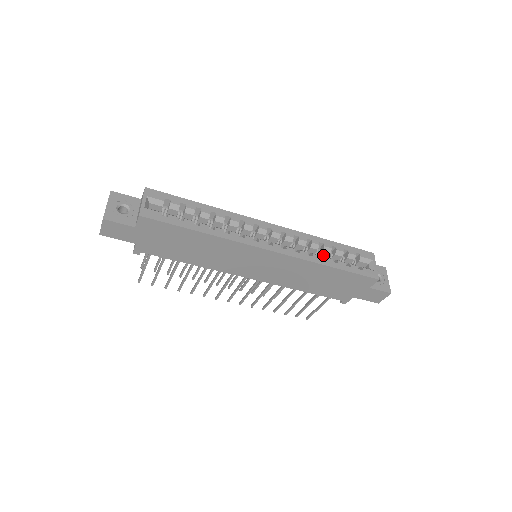
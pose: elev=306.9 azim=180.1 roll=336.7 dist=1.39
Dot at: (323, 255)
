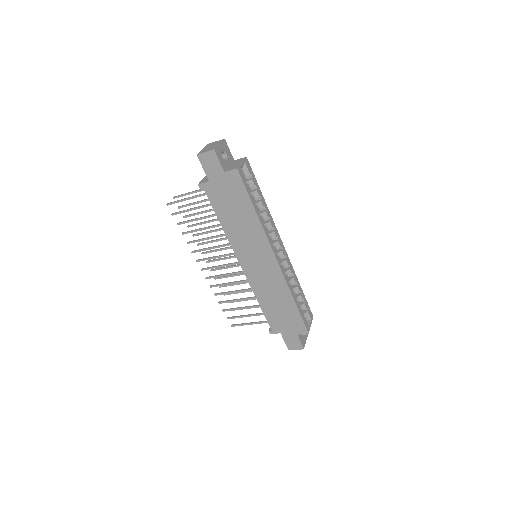
Dot at: occluded
